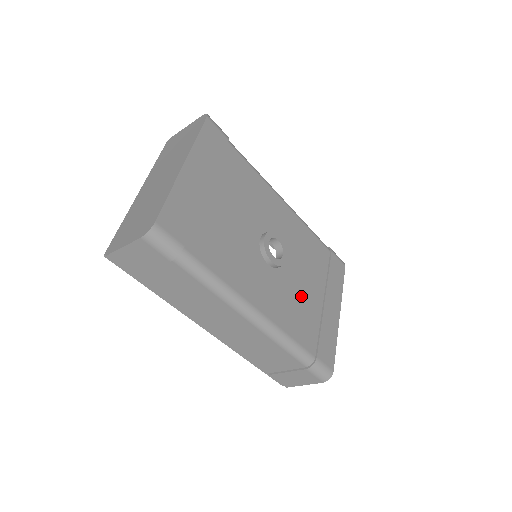
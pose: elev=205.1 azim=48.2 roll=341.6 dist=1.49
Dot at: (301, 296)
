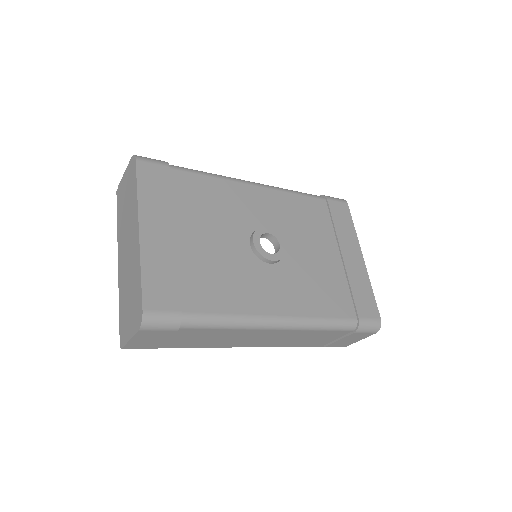
Dot at: (317, 269)
